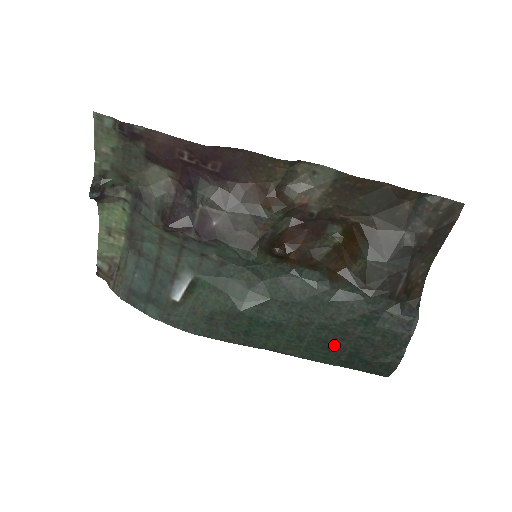
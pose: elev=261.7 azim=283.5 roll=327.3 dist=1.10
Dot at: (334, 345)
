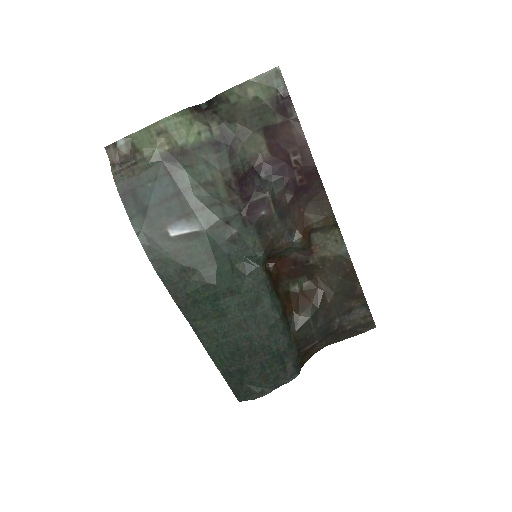
Dot at: (240, 356)
